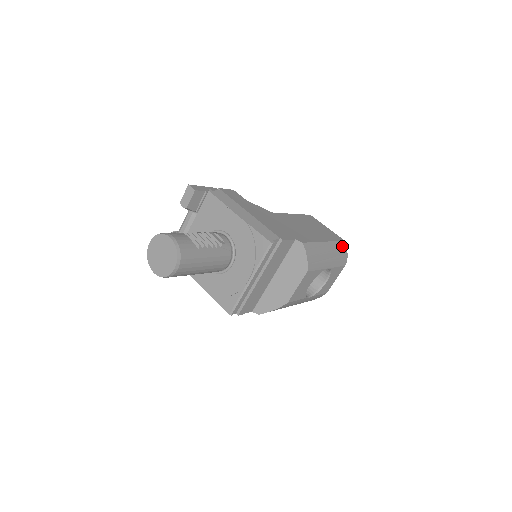
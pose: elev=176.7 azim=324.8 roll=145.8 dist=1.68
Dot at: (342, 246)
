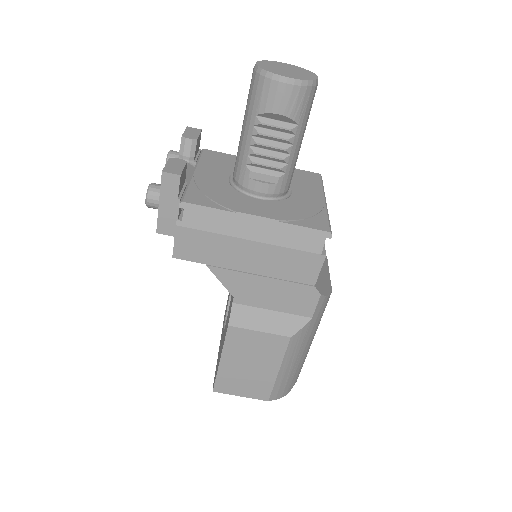
Dot at: occluded
